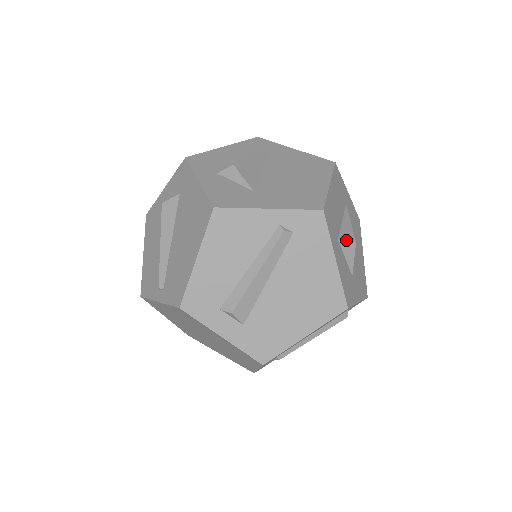
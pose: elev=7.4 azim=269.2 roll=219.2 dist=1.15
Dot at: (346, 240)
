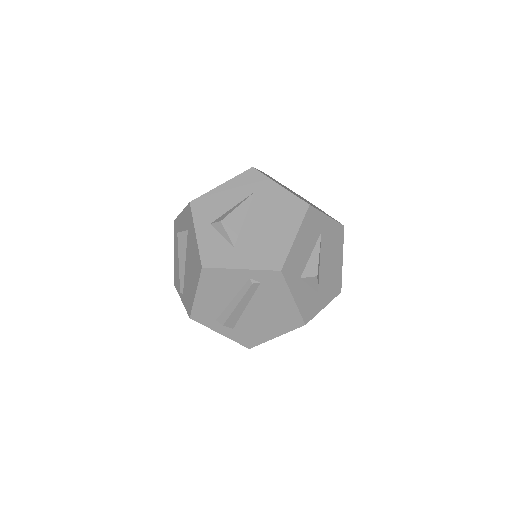
Dot at: (308, 277)
